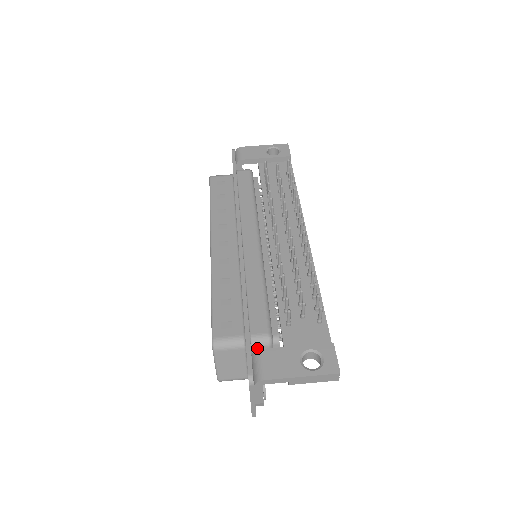
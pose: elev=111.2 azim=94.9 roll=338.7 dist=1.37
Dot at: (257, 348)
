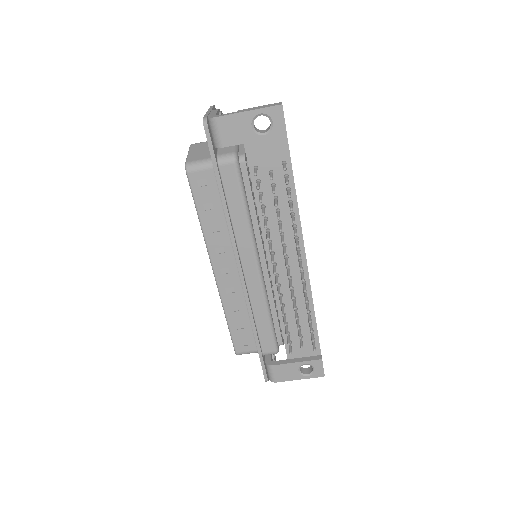
Dot at: occluded
